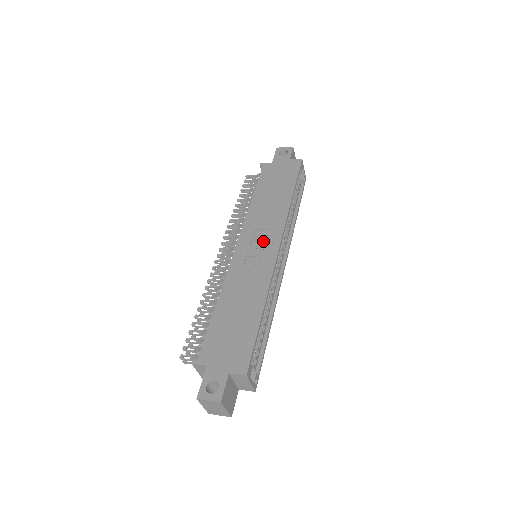
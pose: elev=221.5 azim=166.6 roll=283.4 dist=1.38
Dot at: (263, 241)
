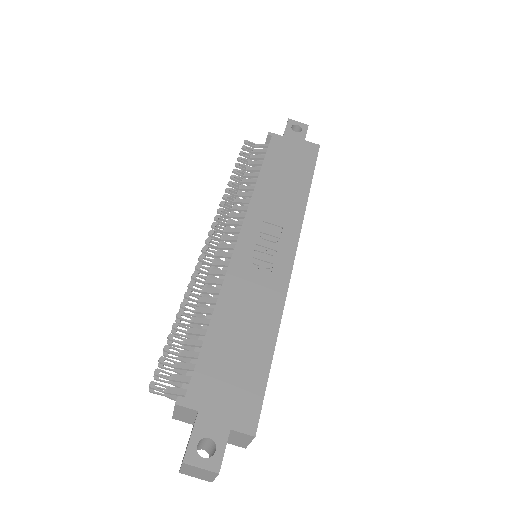
Dot at: (274, 242)
